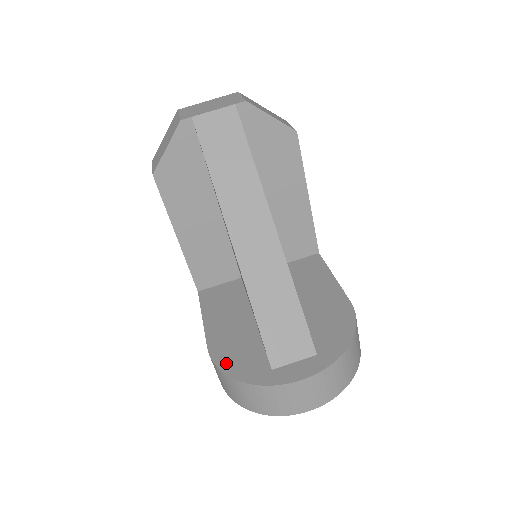
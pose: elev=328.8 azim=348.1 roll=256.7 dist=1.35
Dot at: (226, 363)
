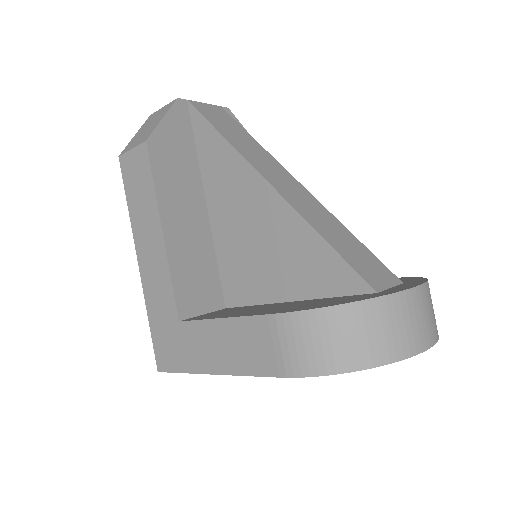
Dot at: (315, 306)
